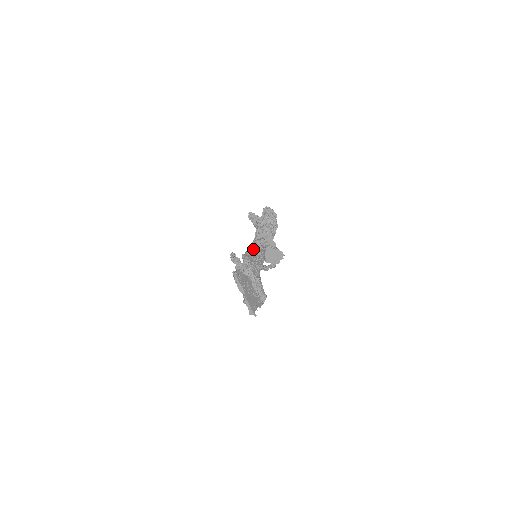
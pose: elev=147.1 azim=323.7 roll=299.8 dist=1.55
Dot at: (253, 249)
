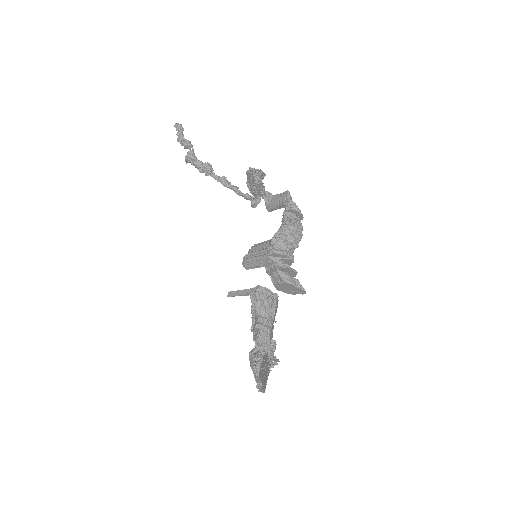
Dot at: (259, 261)
